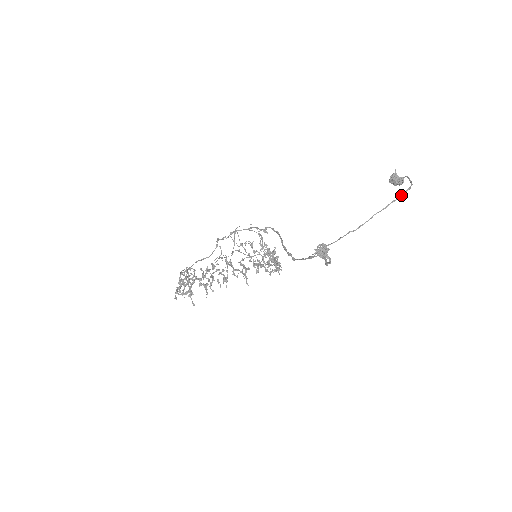
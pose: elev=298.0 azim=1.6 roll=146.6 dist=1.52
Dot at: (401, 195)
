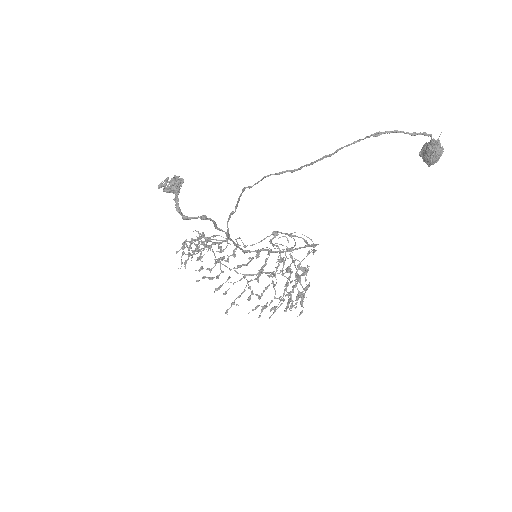
Dot at: occluded
